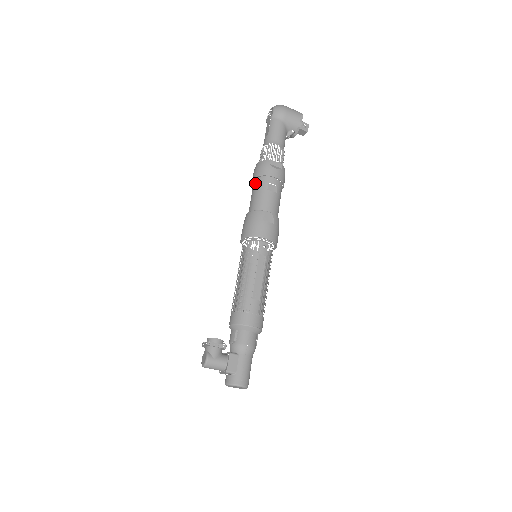
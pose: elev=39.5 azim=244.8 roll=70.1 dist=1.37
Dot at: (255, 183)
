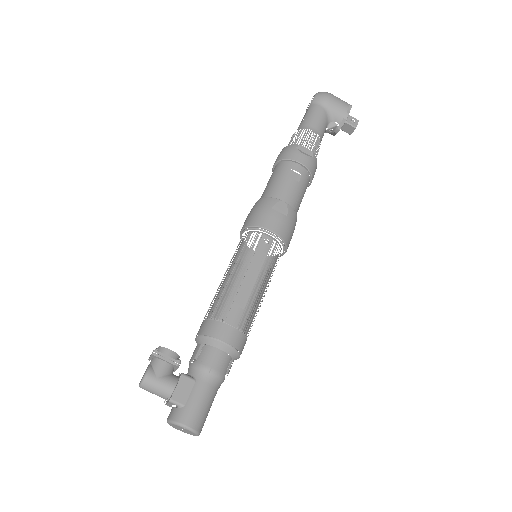
Dot at: (274, 169)
